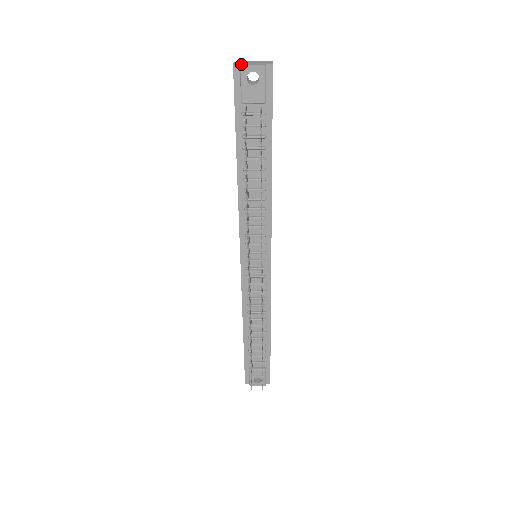
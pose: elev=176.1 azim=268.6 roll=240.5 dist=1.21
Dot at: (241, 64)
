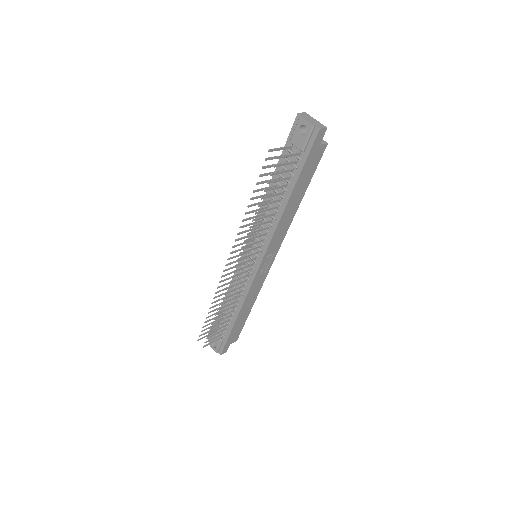
Dot at: (302, 116)
